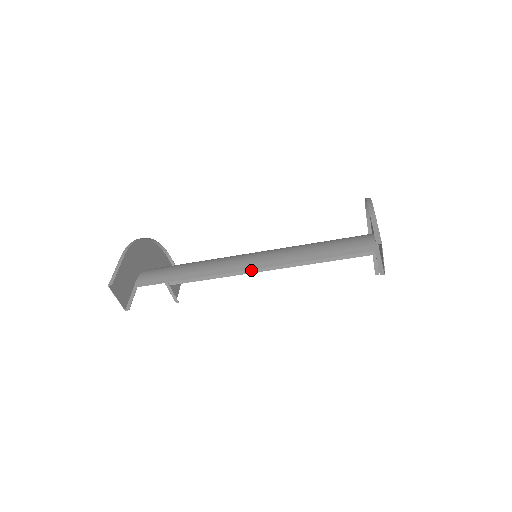
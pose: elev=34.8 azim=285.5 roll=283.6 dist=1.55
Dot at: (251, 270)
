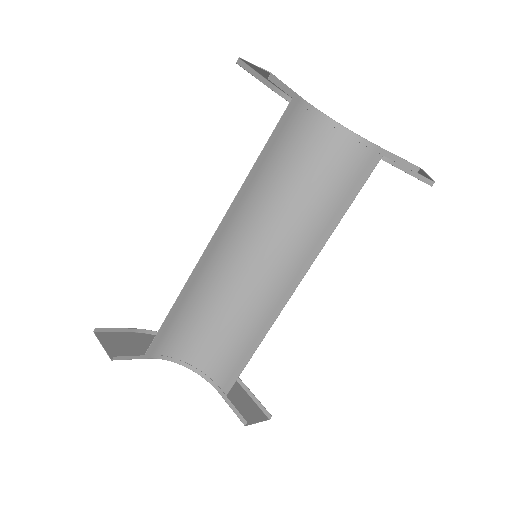
Dot at: (284, 298)
